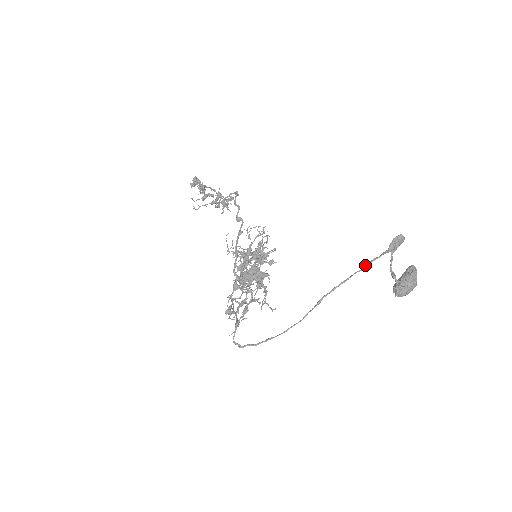
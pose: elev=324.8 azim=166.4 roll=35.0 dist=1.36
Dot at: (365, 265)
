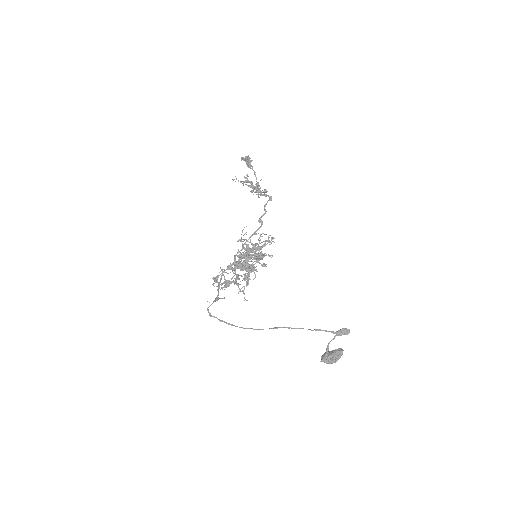
Dot at: (317, 329)
